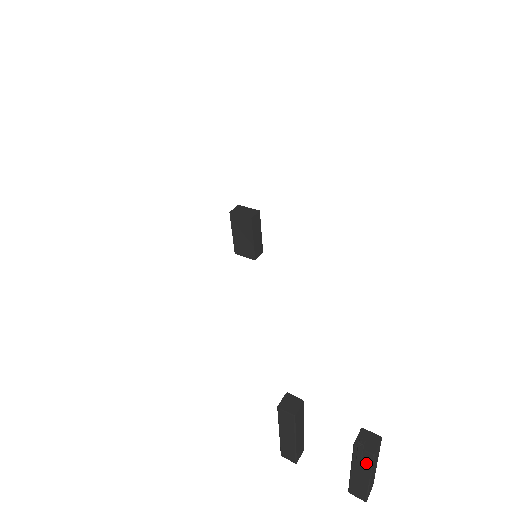
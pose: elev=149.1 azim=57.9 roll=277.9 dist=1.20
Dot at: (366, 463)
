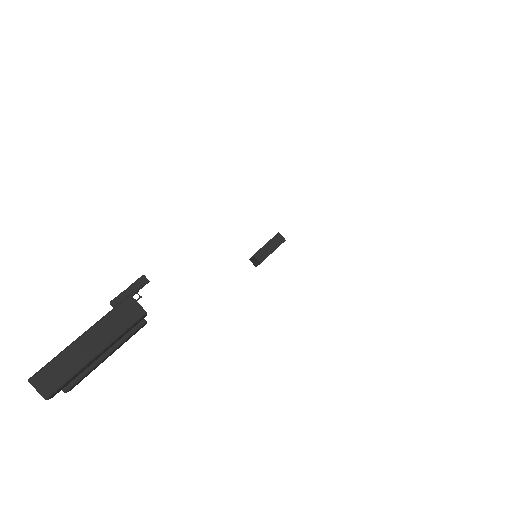
Dot at: (111, 312)
